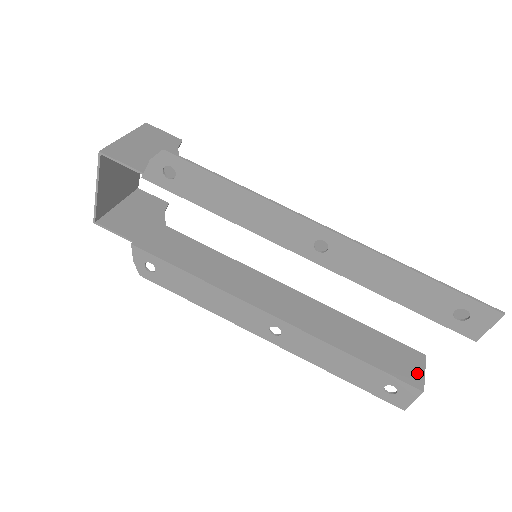
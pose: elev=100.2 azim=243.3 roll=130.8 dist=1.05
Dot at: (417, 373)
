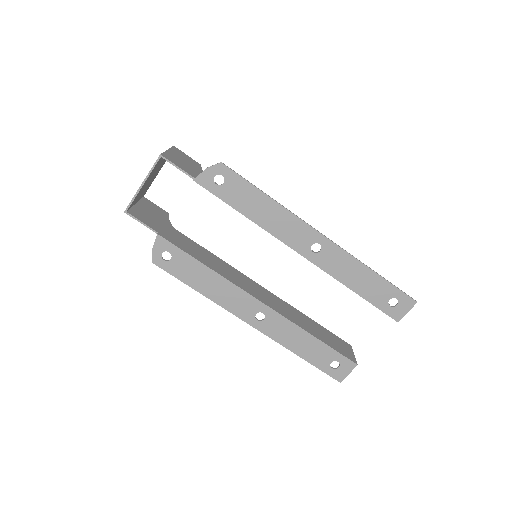
Dot at: (351, 354)
